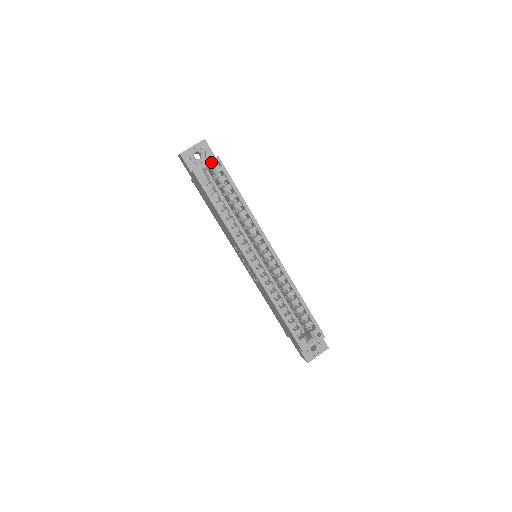
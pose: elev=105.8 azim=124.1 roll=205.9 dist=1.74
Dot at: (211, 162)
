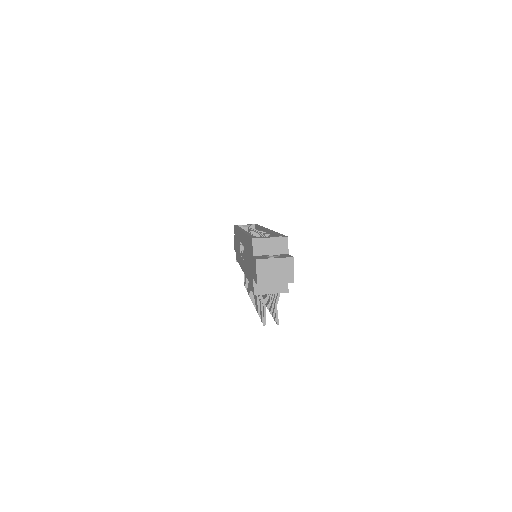
Dot at: occluded
